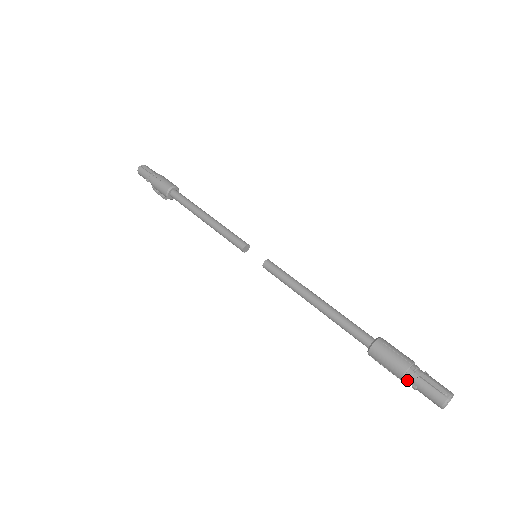
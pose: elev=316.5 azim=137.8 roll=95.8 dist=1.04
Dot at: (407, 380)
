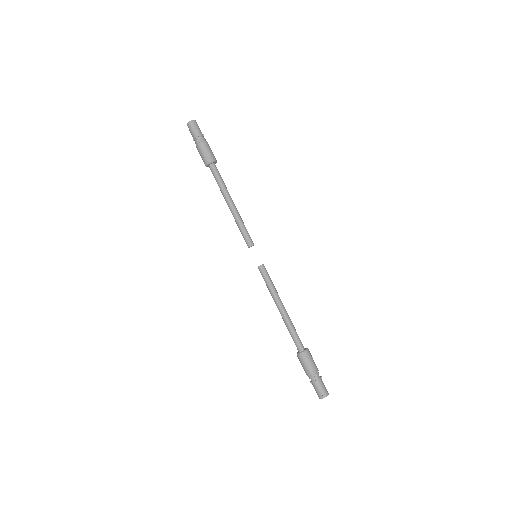
Dot at: (309, 378)
